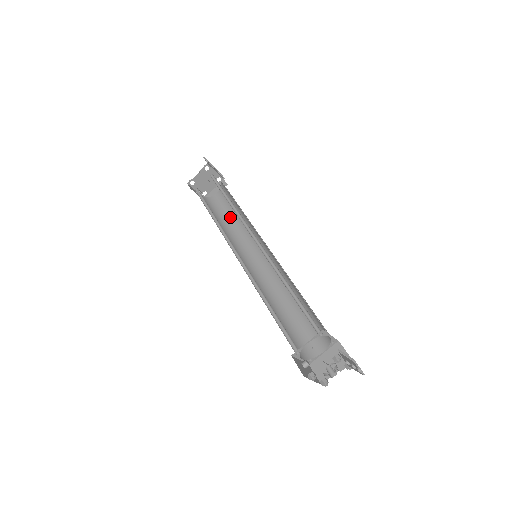
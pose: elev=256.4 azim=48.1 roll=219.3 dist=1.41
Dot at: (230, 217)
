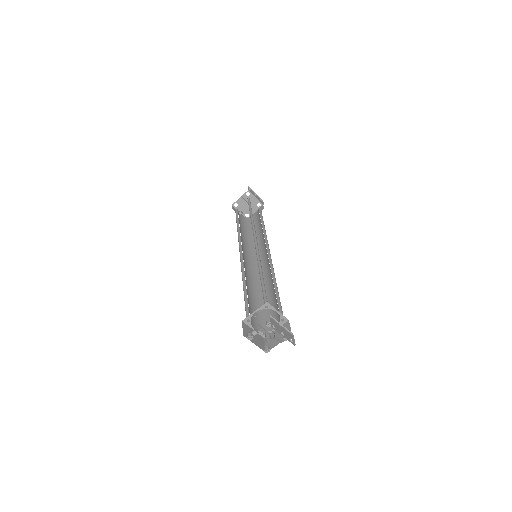
Dot at: (256, 232)
